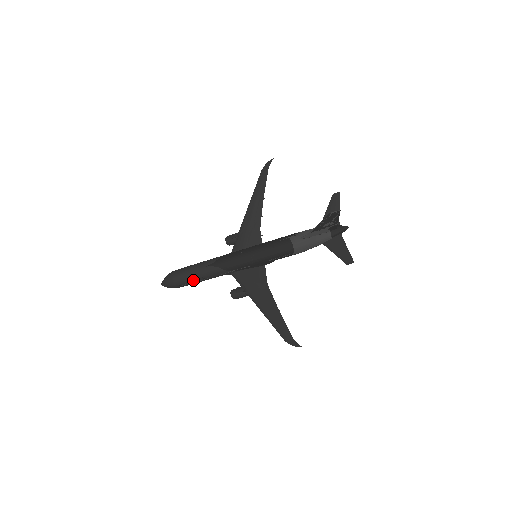
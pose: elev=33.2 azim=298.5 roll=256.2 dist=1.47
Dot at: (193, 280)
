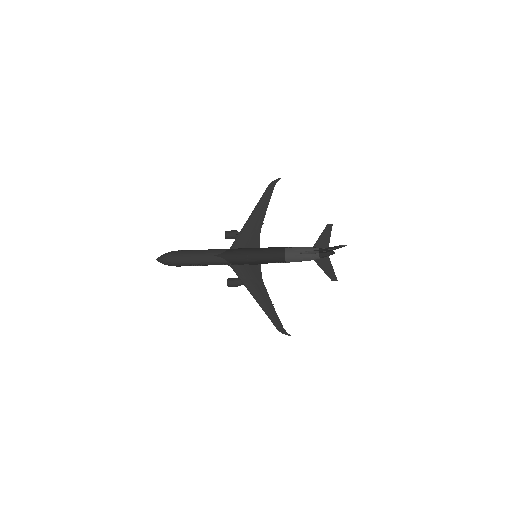
Dot at: (195, 264)
